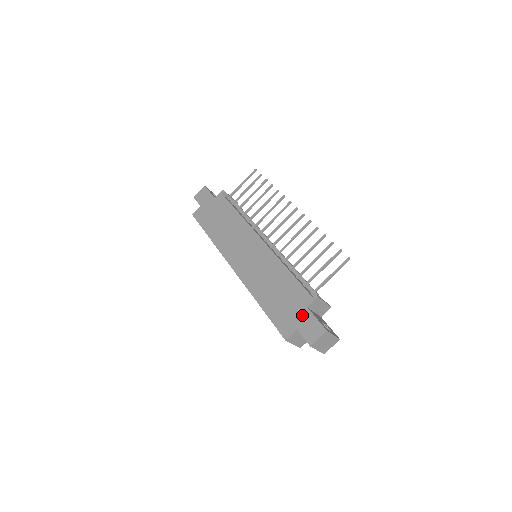
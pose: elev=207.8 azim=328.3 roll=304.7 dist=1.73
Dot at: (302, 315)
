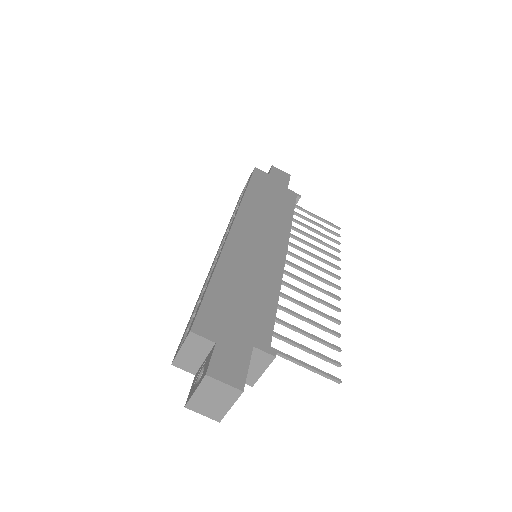
Dot at: (239, 343)
